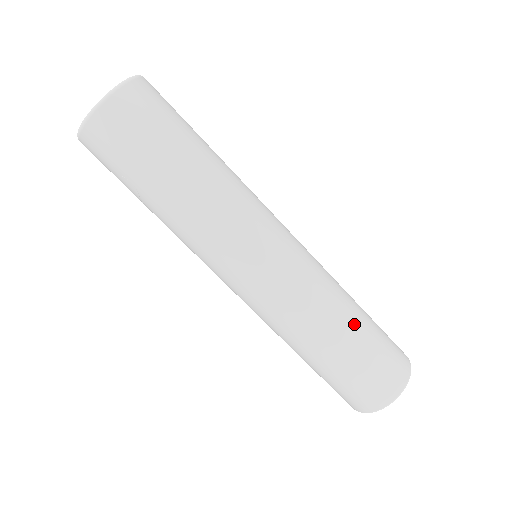
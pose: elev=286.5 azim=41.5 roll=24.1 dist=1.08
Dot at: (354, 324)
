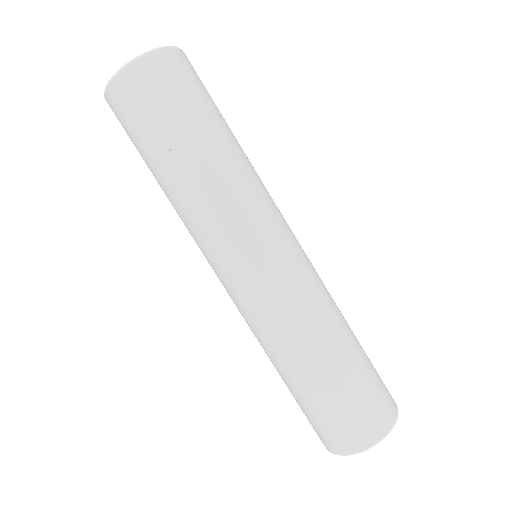
Dot at: (352, 331)
